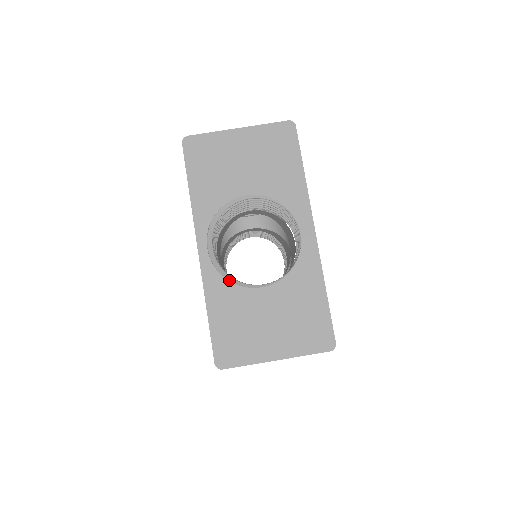
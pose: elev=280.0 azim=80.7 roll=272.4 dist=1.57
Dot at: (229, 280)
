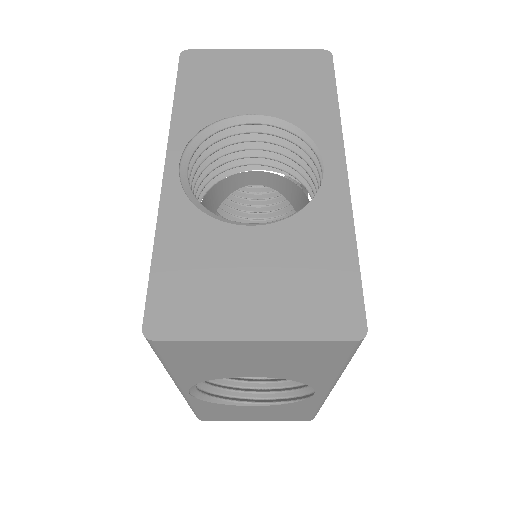
Dot at: (201, 209)
